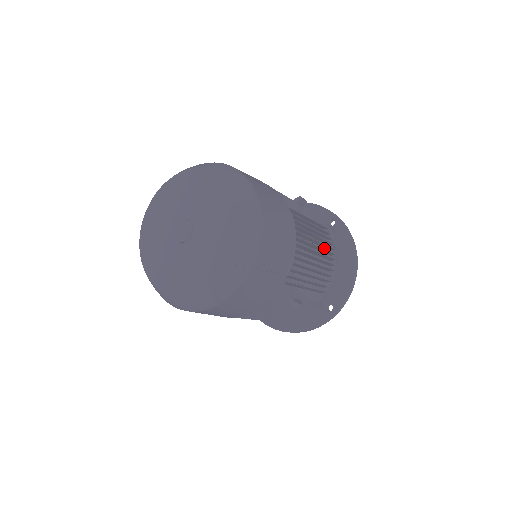
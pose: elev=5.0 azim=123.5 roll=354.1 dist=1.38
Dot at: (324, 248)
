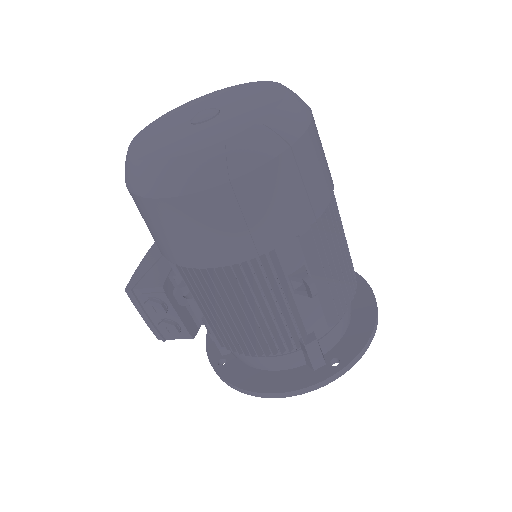
Dot at: occluded
